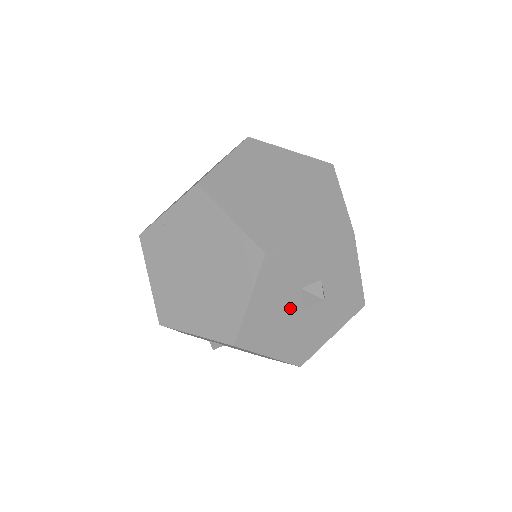
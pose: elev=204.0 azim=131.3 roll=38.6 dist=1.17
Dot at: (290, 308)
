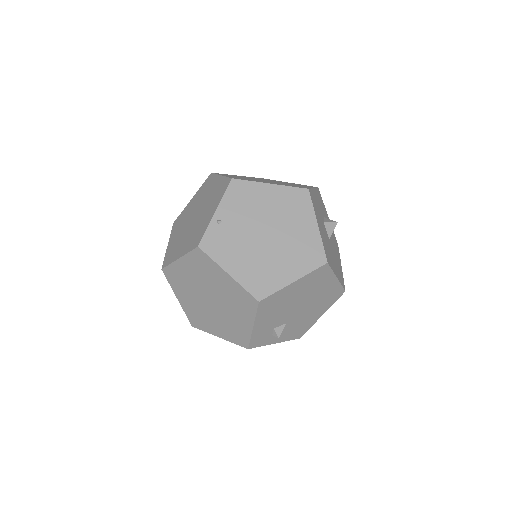
Dot at: (326, 237)
